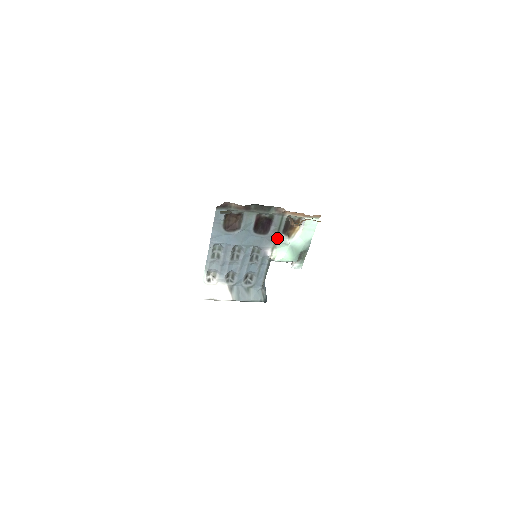
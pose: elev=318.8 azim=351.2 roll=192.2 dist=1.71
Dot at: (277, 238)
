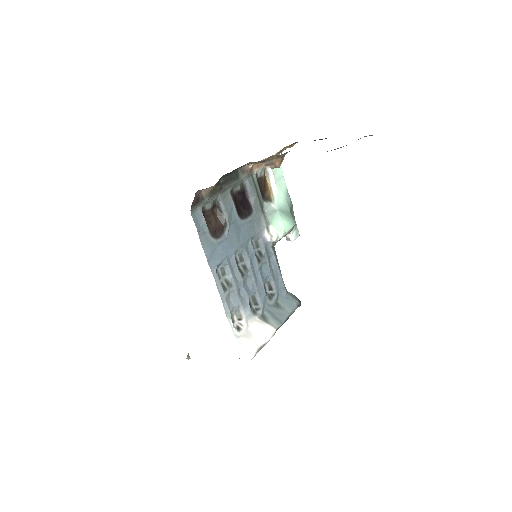
Dot at: (263, 211)
